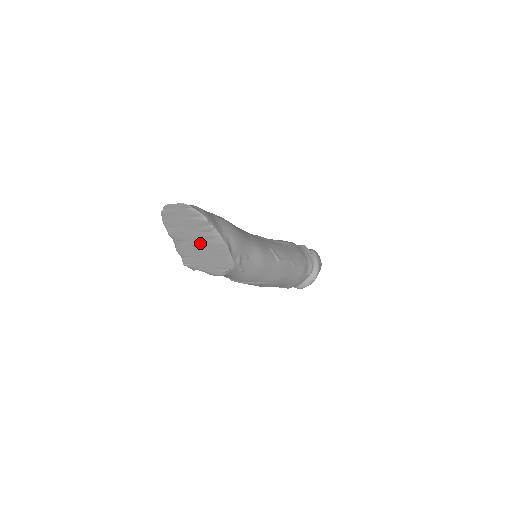
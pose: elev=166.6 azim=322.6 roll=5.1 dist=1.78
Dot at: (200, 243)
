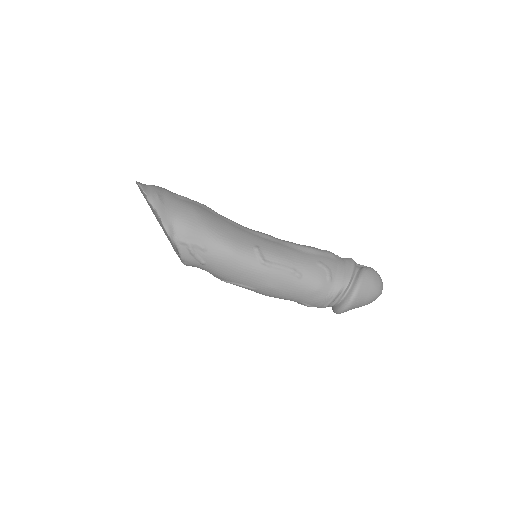
Dot at: occluded
